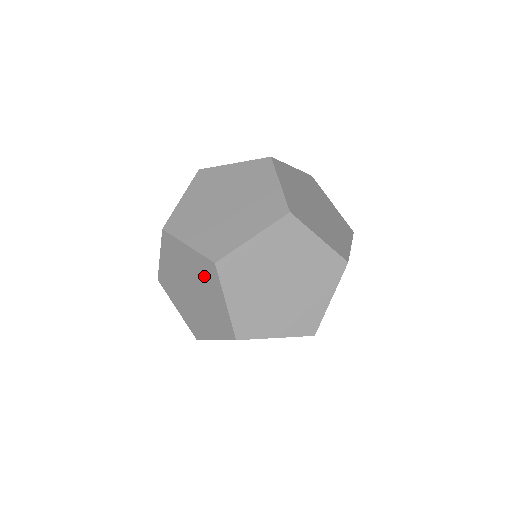
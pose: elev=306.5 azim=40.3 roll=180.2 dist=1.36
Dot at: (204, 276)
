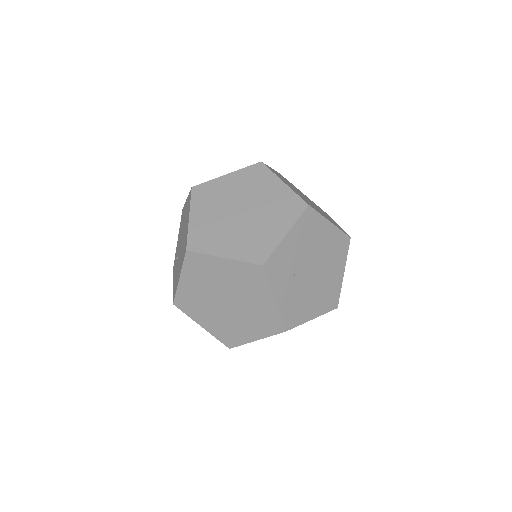
Dot at: occluded
